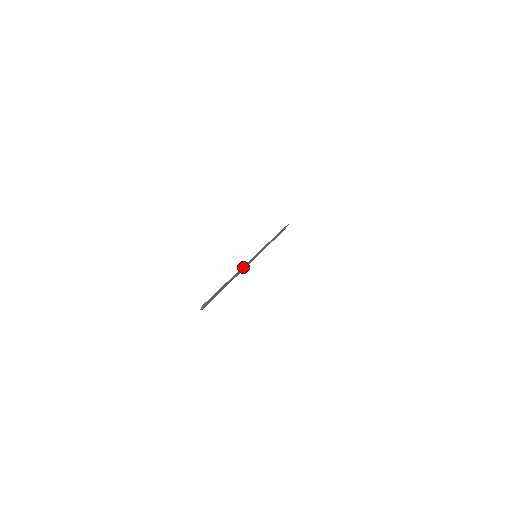
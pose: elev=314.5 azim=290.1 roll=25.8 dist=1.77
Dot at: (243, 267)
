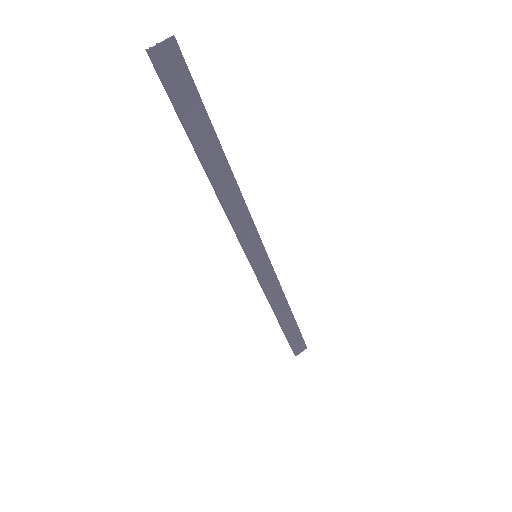
Dot at: (238, 193)
